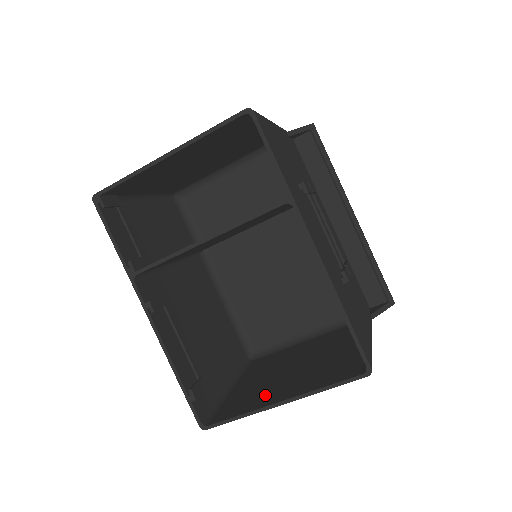
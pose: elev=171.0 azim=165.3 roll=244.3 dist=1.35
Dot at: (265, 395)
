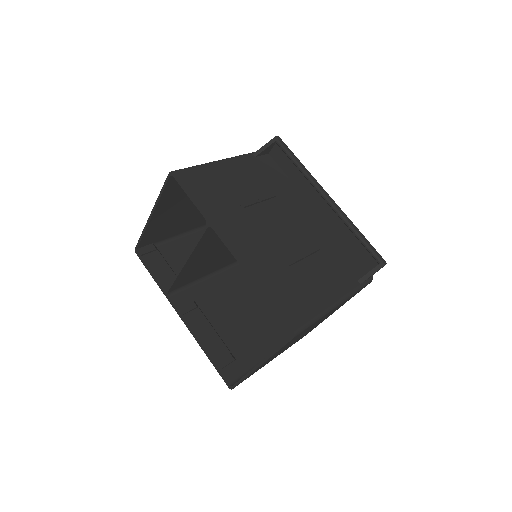
Dot at: occluded
